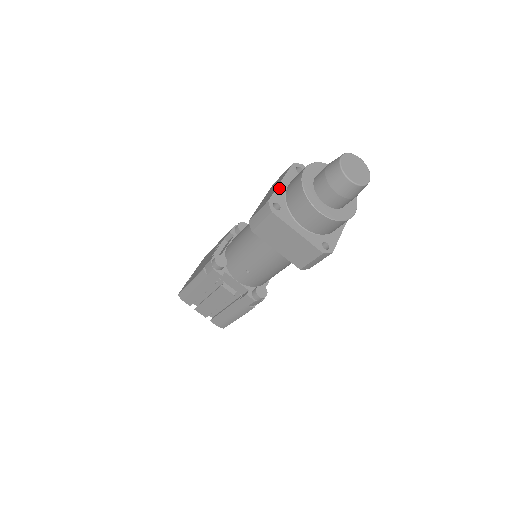
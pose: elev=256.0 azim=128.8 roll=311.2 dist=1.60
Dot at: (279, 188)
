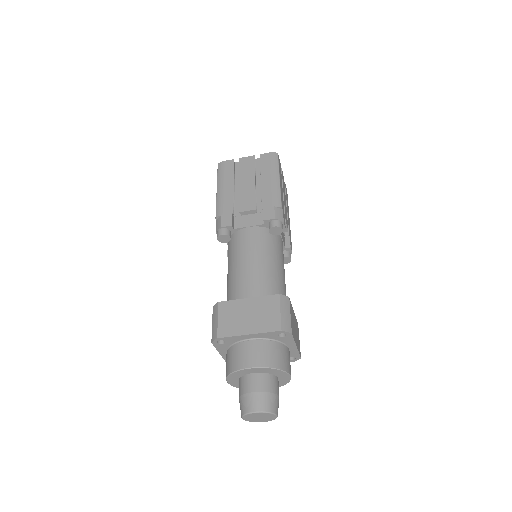
Dot at: (225, 358)
